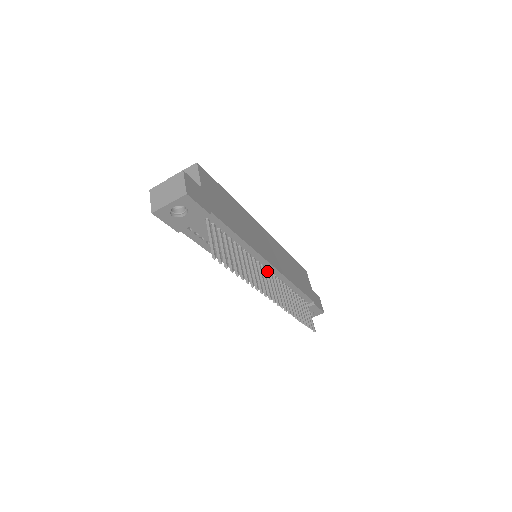
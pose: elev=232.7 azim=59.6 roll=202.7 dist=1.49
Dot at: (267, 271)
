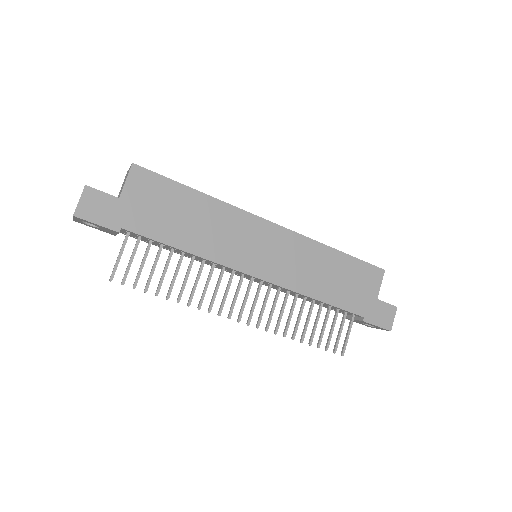
Dot at: (250, 281)
